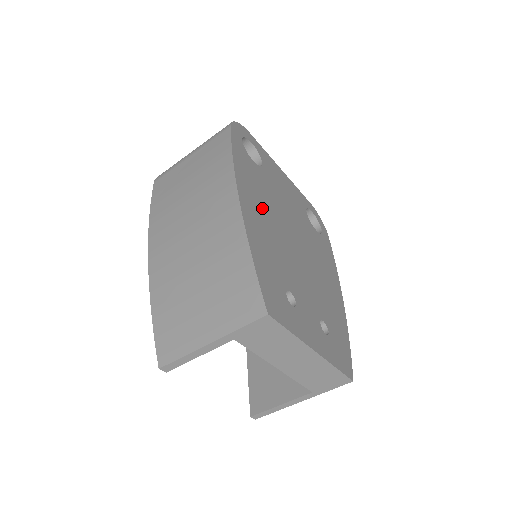
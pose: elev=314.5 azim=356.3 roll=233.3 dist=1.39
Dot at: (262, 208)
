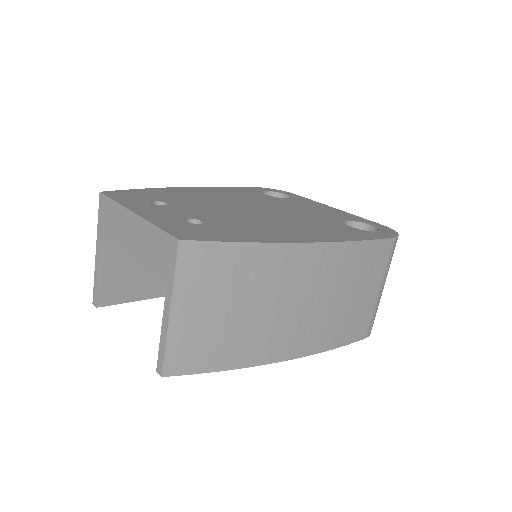
Dot at: (221, 196)
